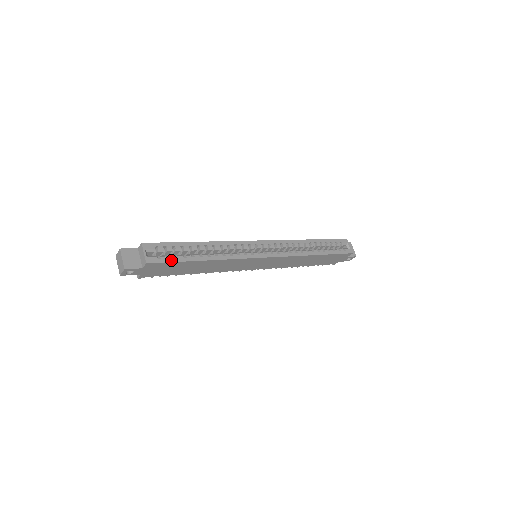
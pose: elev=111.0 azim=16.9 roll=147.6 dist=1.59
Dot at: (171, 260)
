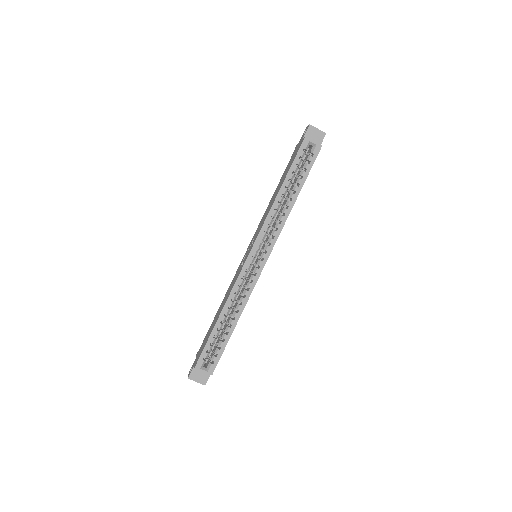
Dot at: (220, 354)
